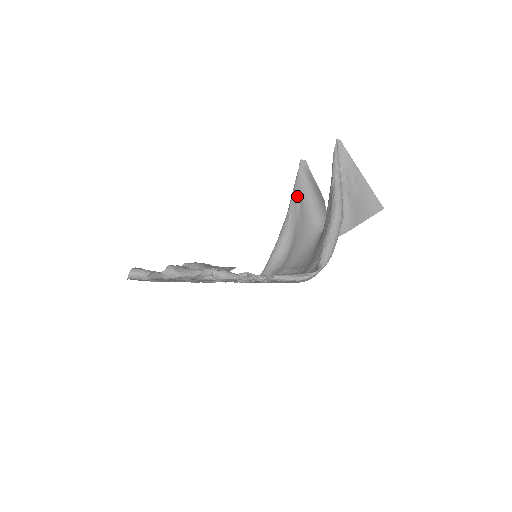
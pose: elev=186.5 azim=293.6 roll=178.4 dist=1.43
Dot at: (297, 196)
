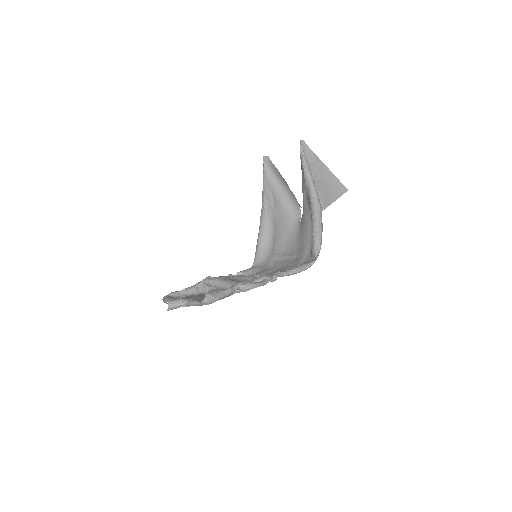
Dot at: (268, 190)
